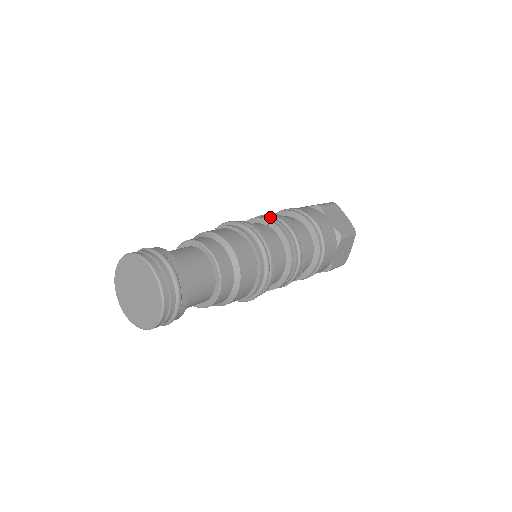
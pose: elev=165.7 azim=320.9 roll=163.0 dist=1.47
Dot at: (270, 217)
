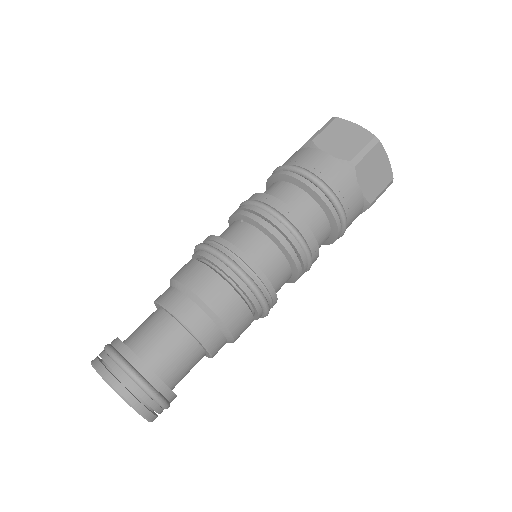
Dot at: (243, 206)
